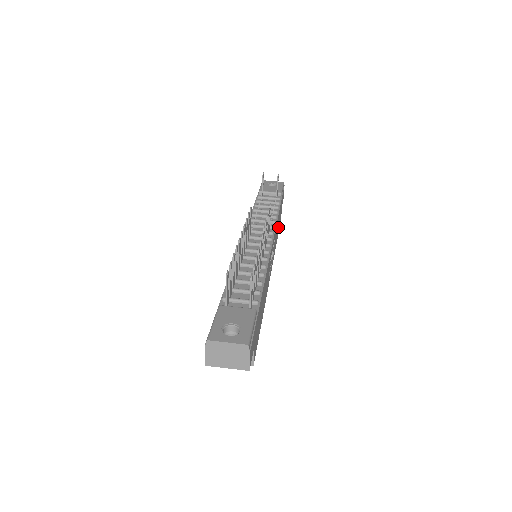
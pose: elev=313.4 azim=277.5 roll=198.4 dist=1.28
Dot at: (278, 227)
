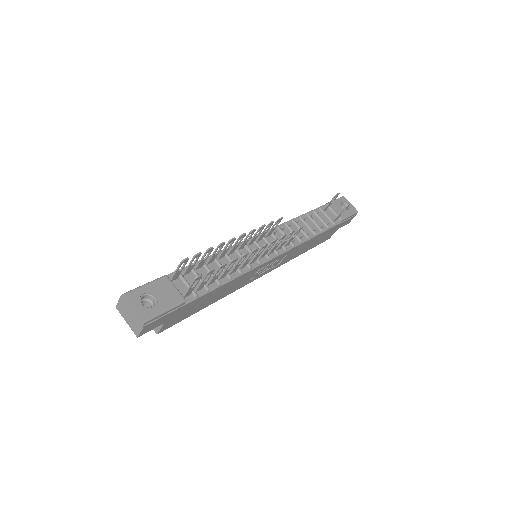
Dot at: (312, 245)
